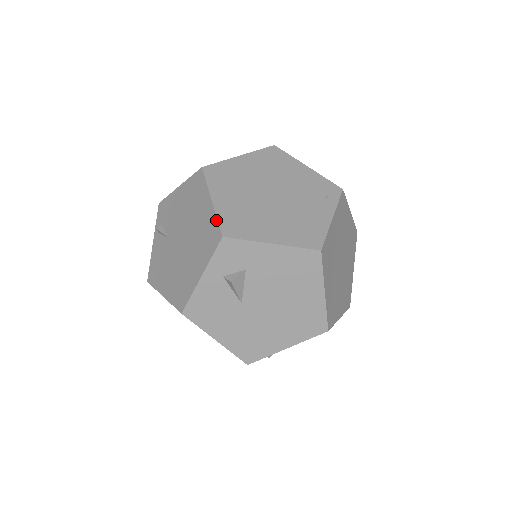
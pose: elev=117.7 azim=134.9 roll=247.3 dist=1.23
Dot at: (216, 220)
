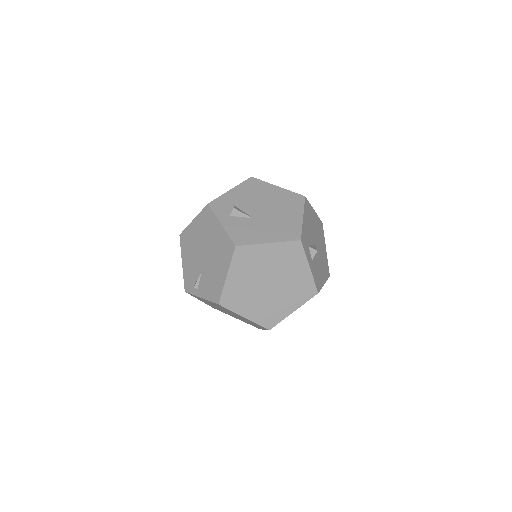
Dot at: (201, 212)
